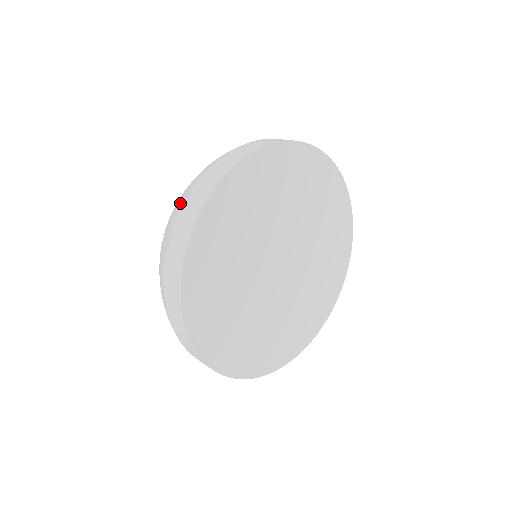
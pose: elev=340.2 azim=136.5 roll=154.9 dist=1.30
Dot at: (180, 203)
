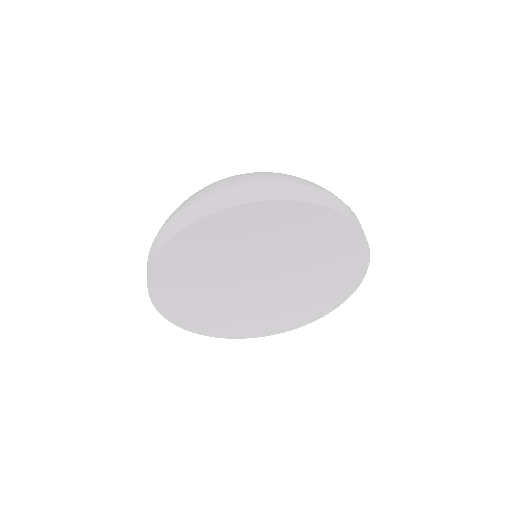
Dot at: occluded
